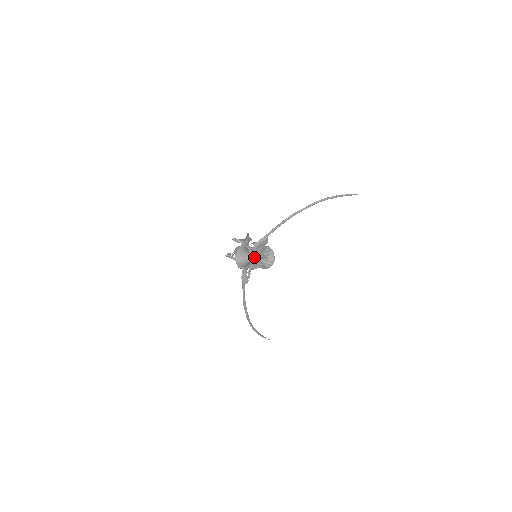
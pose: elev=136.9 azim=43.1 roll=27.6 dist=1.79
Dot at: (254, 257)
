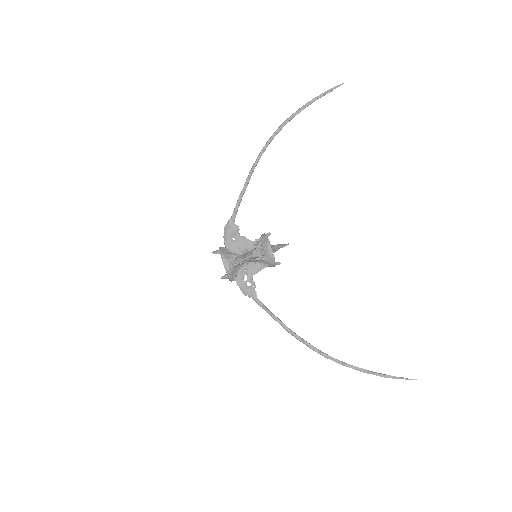
Dot at: (233, 255)
